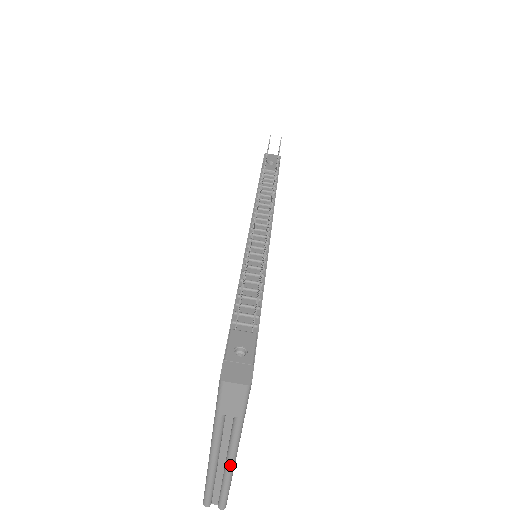
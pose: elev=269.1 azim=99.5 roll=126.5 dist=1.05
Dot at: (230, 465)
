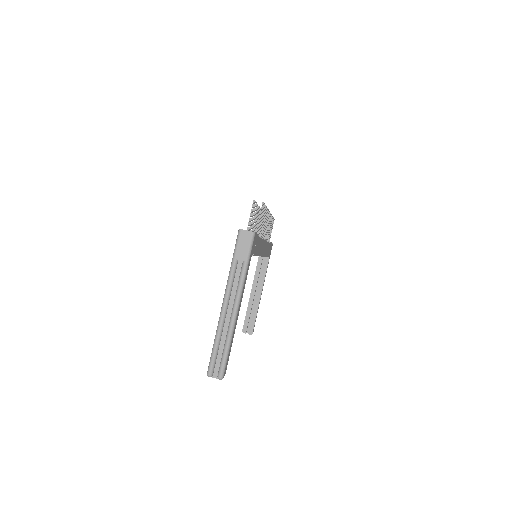
Dot at: (234, 314)
